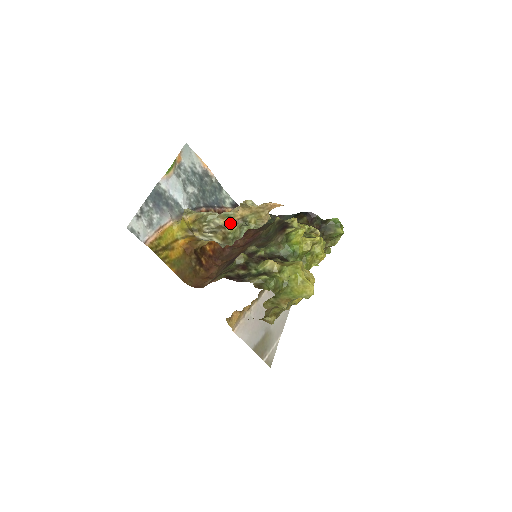
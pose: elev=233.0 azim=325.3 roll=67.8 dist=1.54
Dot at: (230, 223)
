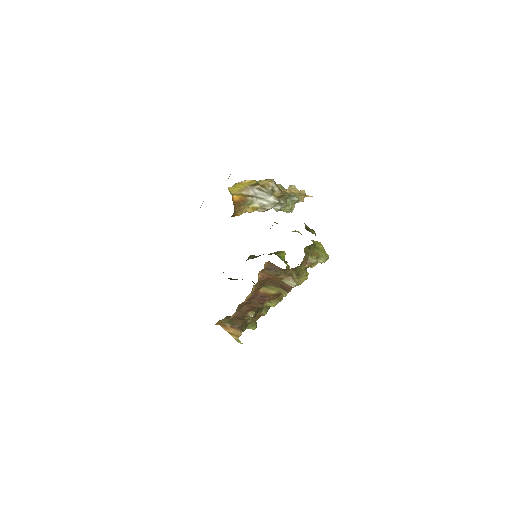
Dot at: occluded
